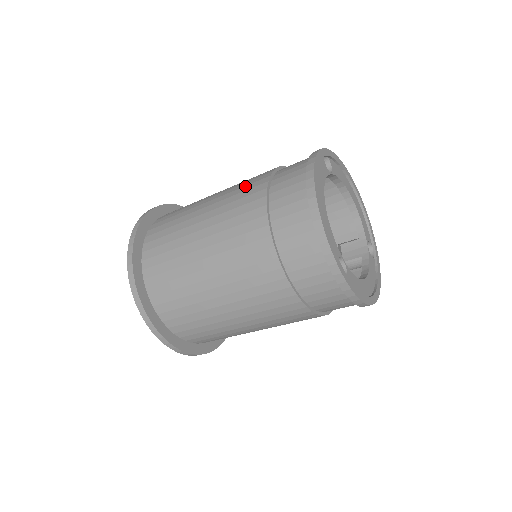
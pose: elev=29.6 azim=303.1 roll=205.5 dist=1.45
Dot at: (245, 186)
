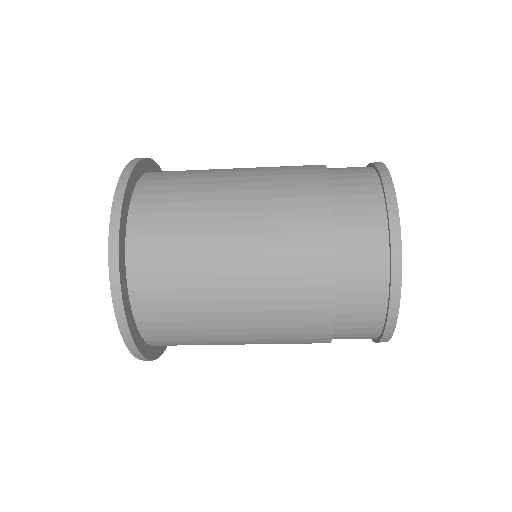
Dot at: (292, 167)
